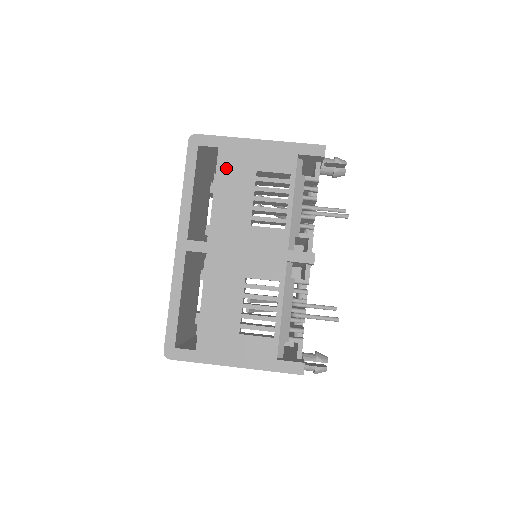
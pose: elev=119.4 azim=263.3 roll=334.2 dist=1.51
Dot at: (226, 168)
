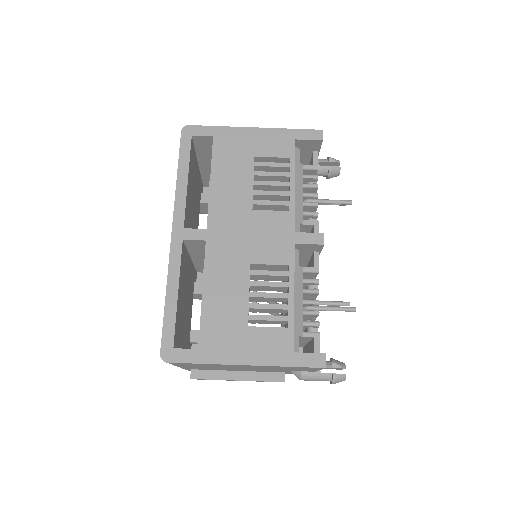
Dot at: (222, 155)
